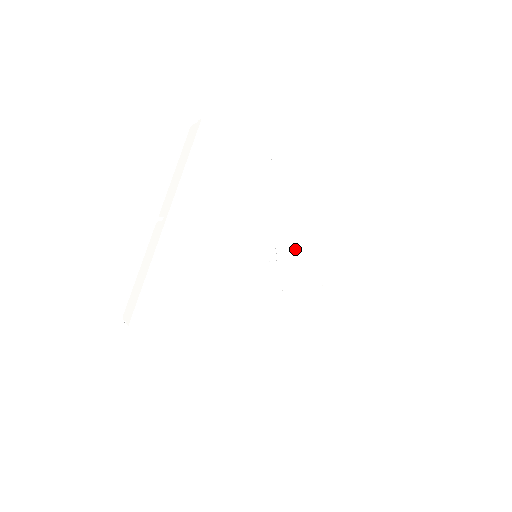
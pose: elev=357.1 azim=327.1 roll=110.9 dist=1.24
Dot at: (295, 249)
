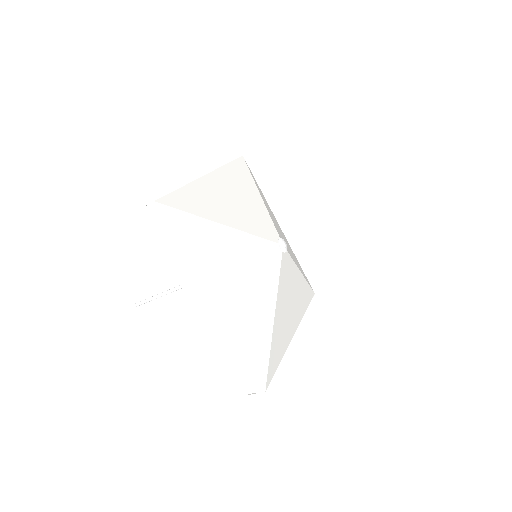
Dot at: (291, 264)
